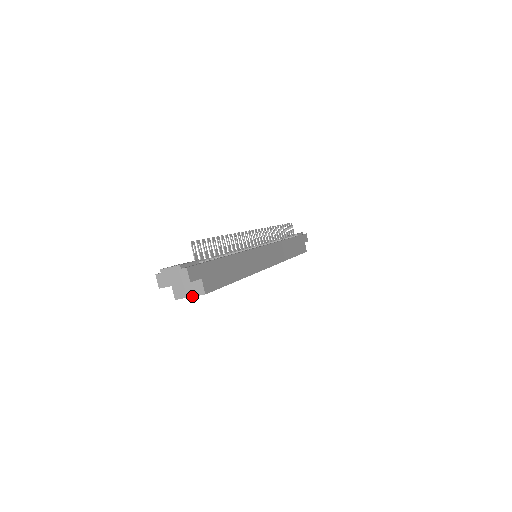
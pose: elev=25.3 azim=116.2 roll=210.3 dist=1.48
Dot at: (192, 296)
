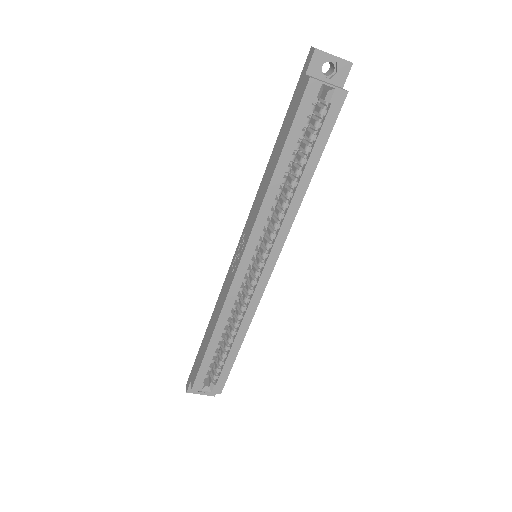
Dot at: (332, 85)
